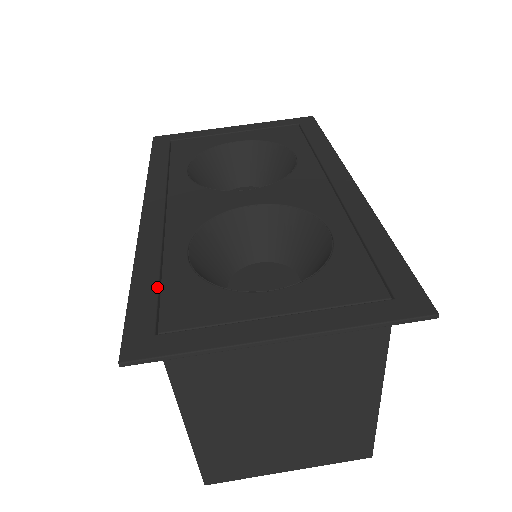
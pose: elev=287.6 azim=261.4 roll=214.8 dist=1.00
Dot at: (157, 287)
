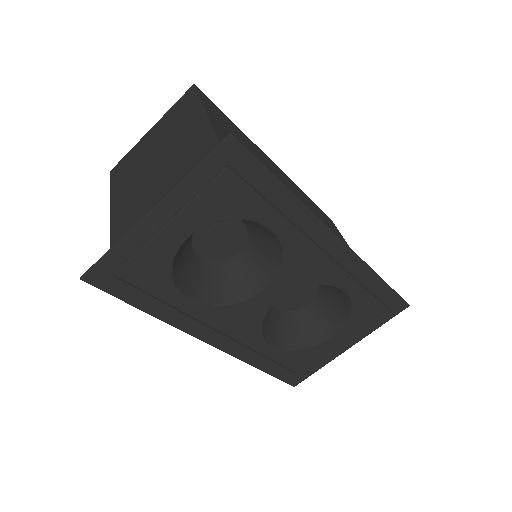
Dot at: (277, 365)
